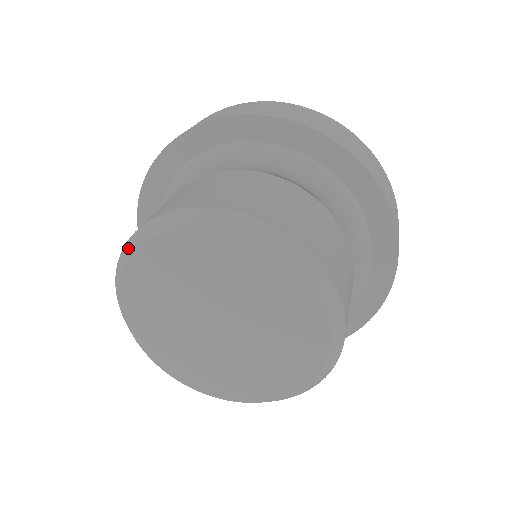
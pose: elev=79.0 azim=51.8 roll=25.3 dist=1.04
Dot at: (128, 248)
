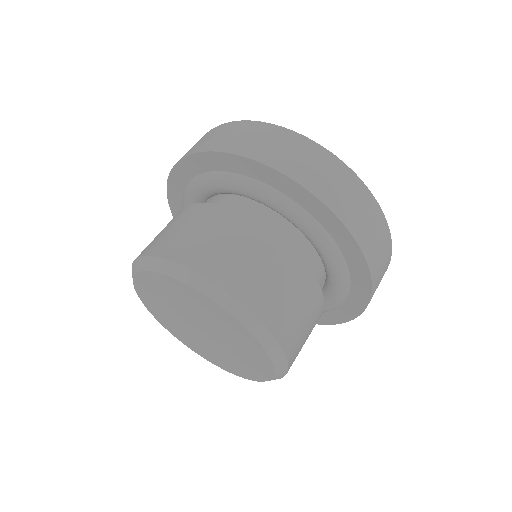
Dot at: occluded
